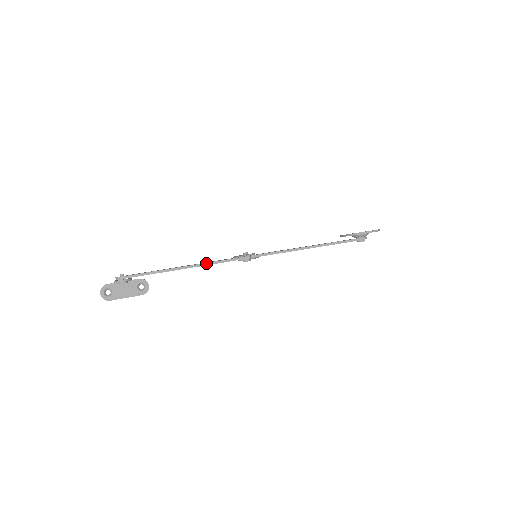
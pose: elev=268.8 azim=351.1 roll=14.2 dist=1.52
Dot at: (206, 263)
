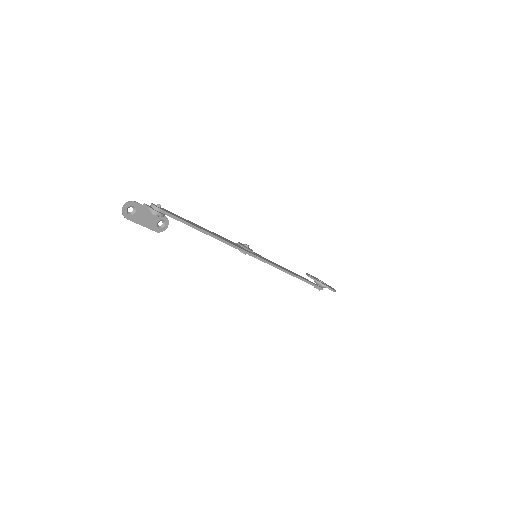
Dot at: (227, 242)
